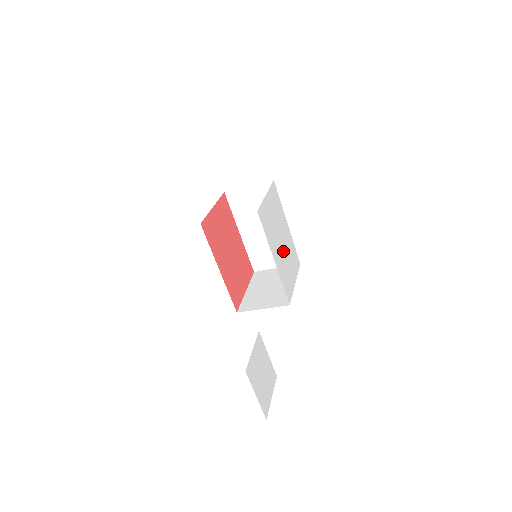
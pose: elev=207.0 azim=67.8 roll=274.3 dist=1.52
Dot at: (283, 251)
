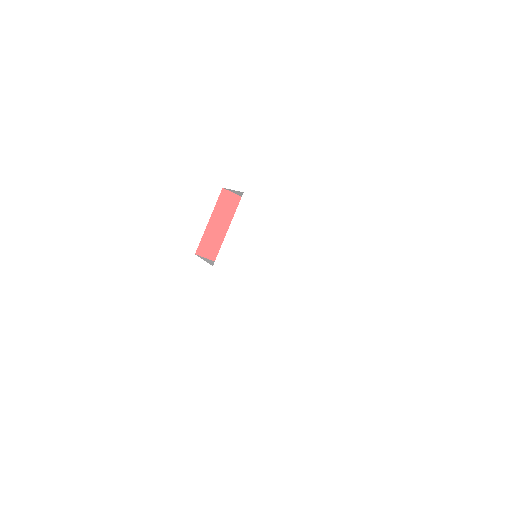
Dot at: (274, 253)
